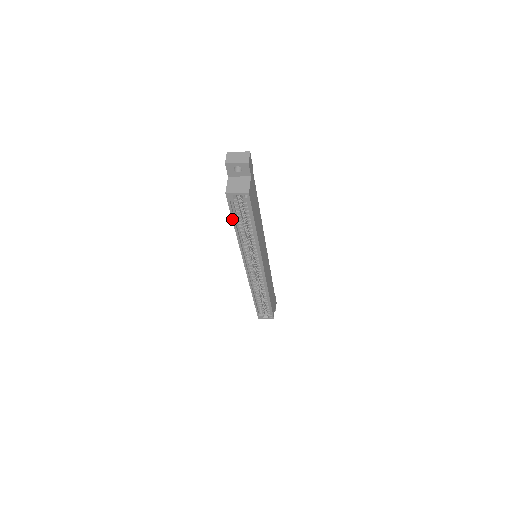
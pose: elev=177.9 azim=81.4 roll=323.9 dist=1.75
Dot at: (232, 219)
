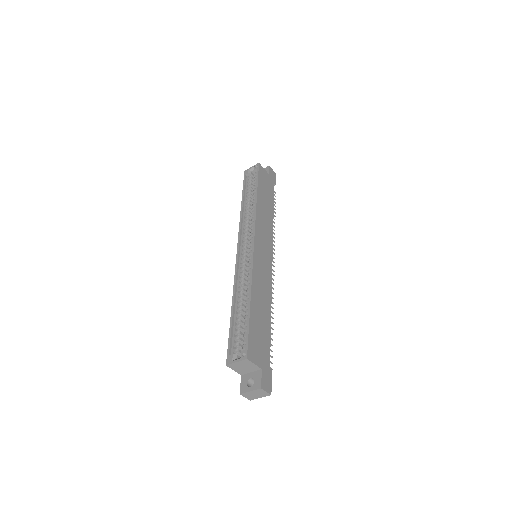
Dot at: (243, 192)
